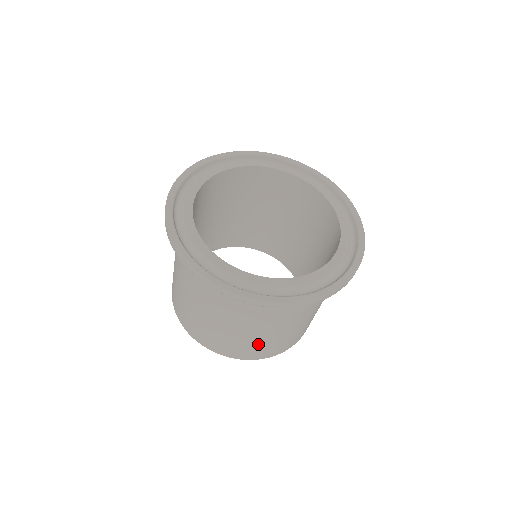
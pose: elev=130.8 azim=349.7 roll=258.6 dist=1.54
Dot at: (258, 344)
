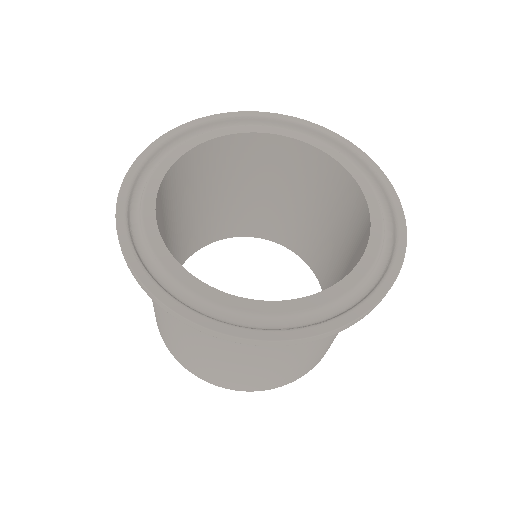
Dot at: (241, 376)
